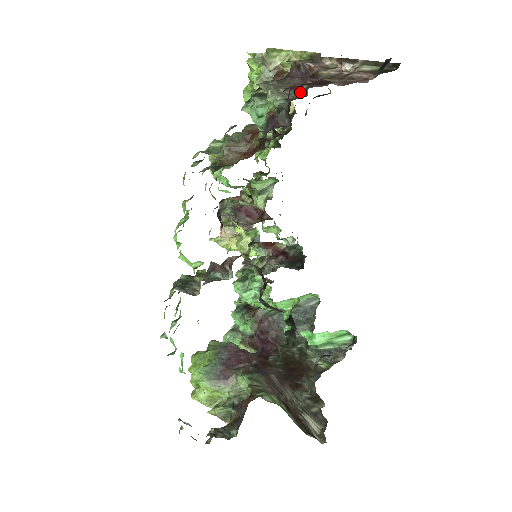
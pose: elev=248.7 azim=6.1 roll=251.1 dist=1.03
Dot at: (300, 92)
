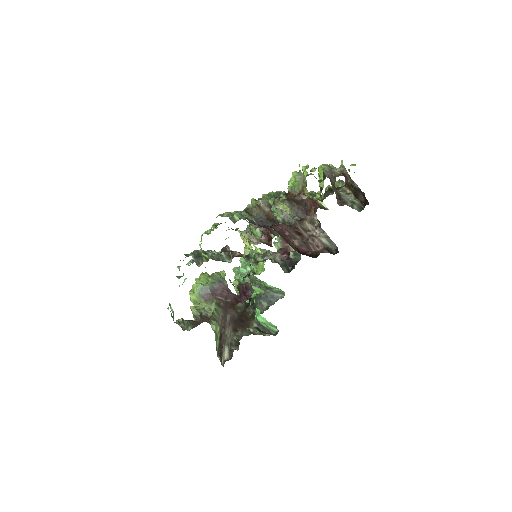
Dot at: (293, 221)
